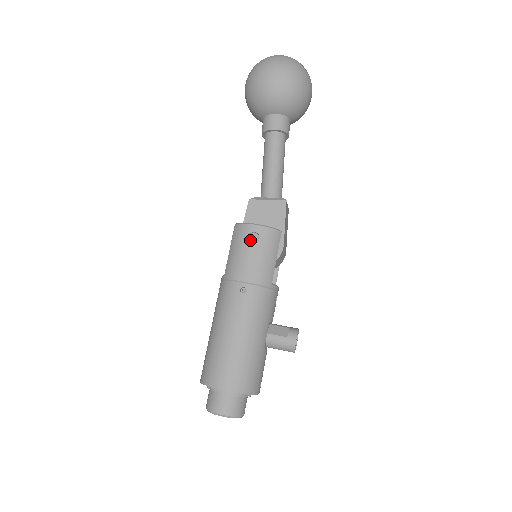
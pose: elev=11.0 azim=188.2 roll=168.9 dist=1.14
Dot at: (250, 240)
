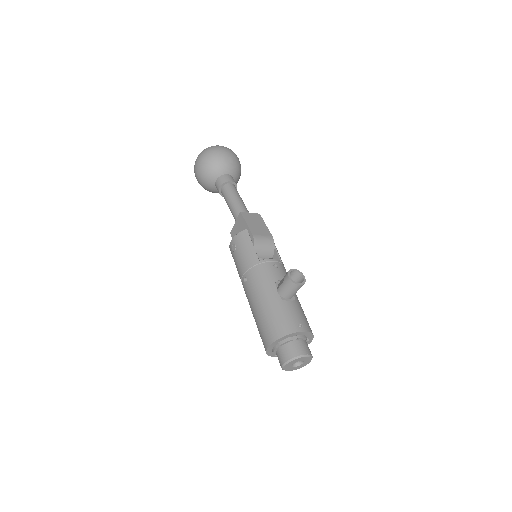
Dot at: (233, 251)
